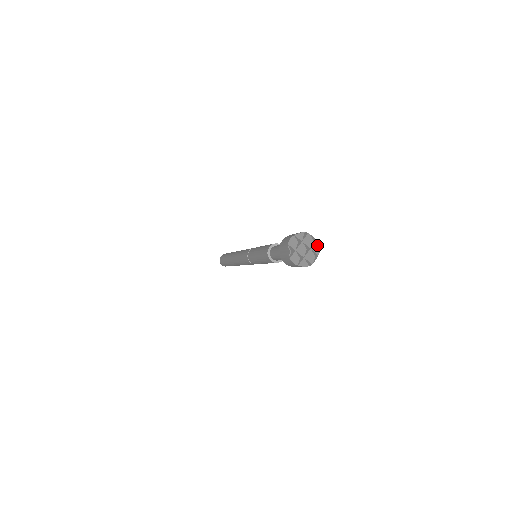
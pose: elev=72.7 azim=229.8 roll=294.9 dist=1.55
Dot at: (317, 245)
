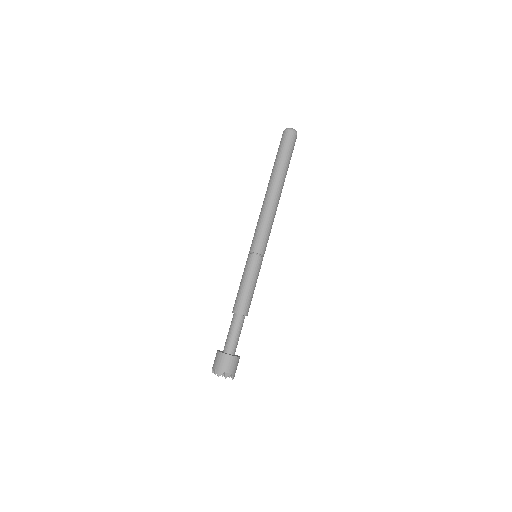
Dot at: (231, 376)
